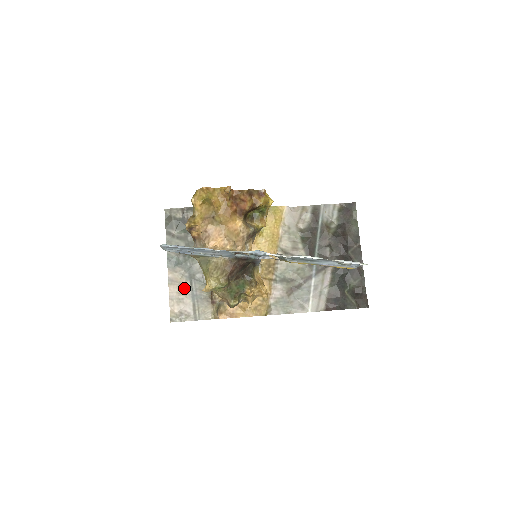
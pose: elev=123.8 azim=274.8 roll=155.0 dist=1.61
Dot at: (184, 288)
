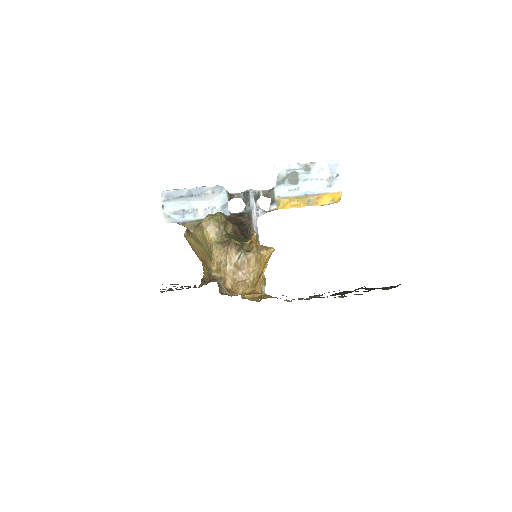
Dot at: occluded
